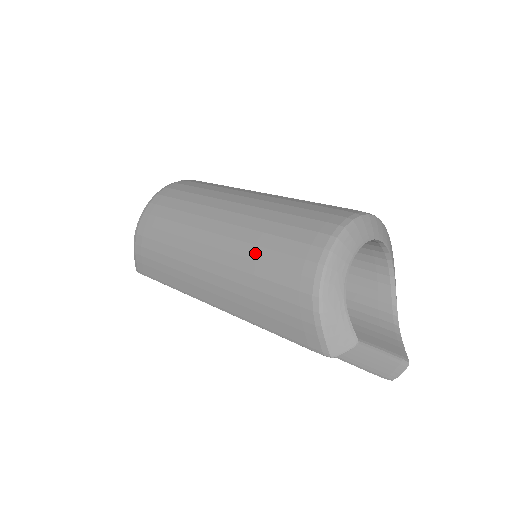
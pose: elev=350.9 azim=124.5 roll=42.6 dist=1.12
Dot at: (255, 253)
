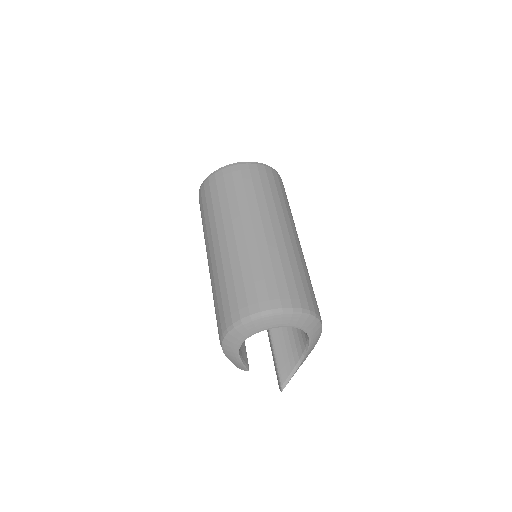
Dot at: (214, 291)
